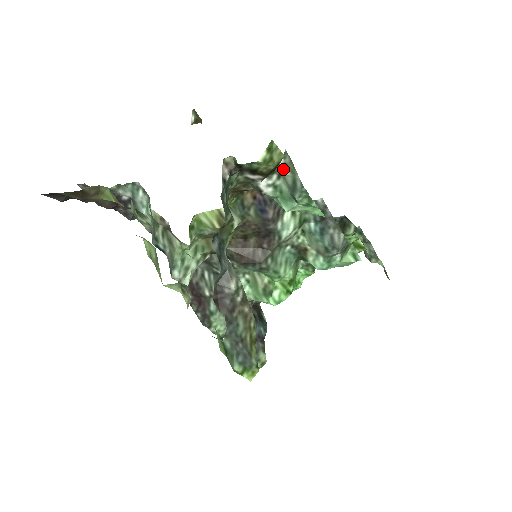
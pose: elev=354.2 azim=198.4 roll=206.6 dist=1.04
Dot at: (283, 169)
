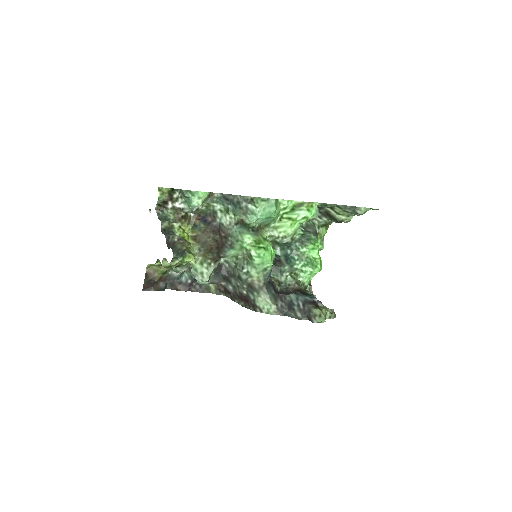
Dot at: (180, 194)
